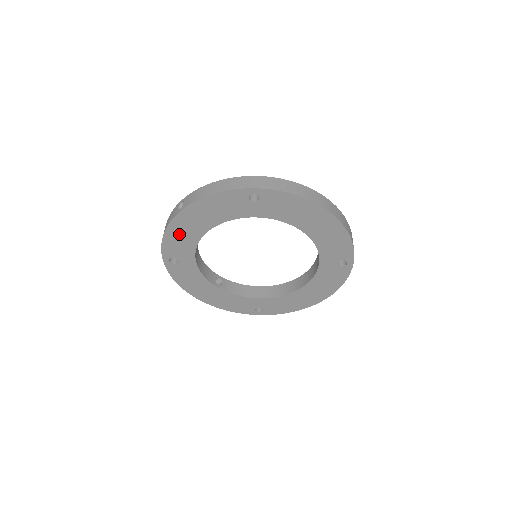
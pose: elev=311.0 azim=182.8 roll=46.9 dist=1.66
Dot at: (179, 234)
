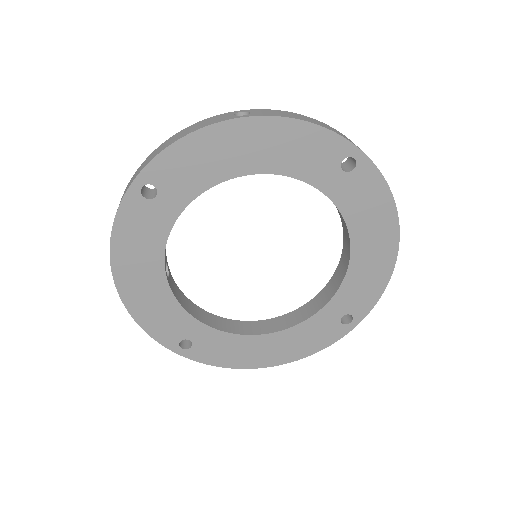
Dot at: (205, 152)
